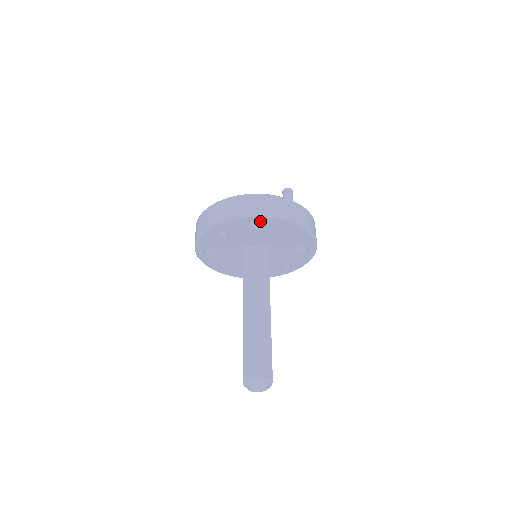
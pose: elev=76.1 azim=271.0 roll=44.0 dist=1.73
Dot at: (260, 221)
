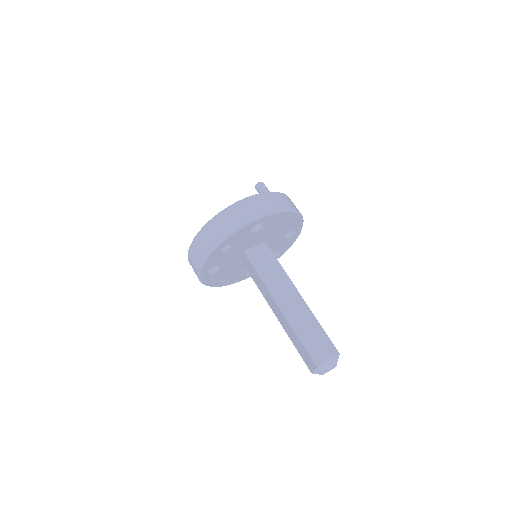
Dot at: (262, 221)
